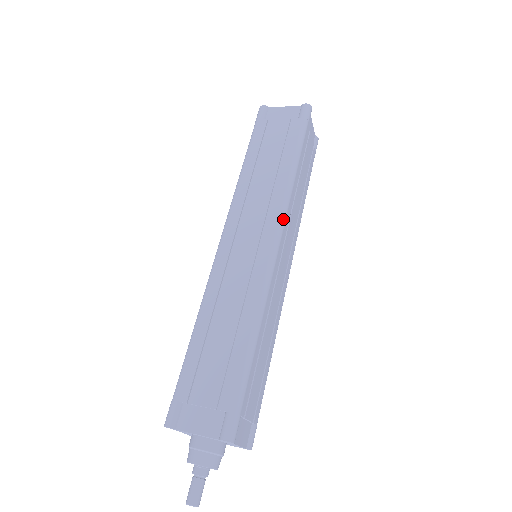
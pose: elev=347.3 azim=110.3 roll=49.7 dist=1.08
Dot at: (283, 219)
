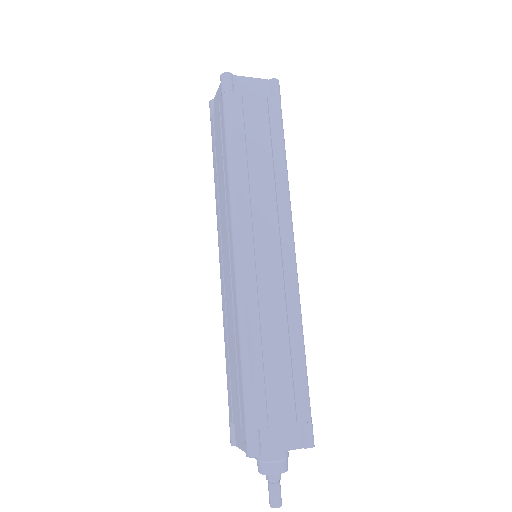
Dot at: (234, 220)
